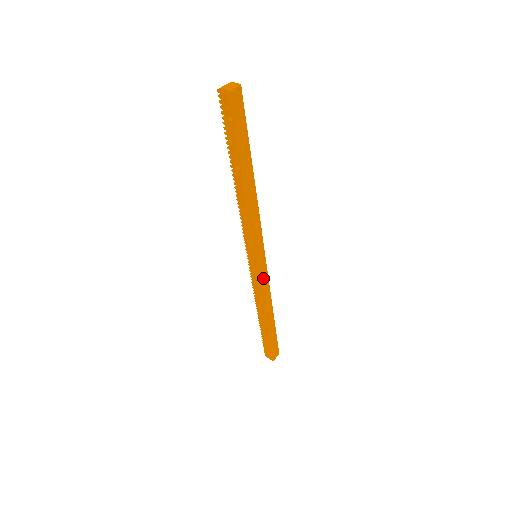
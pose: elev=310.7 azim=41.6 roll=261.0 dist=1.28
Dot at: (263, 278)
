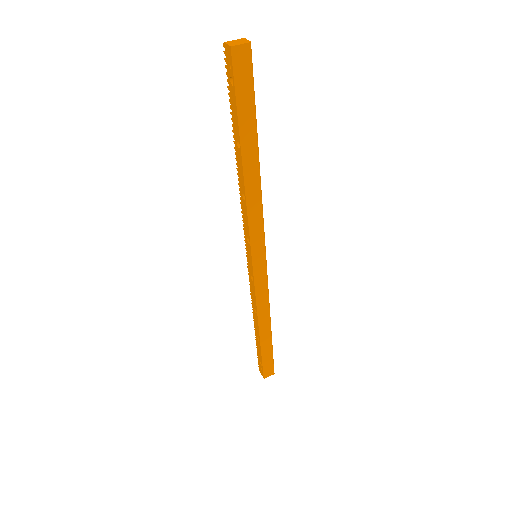
Dot at: (260, 283)
